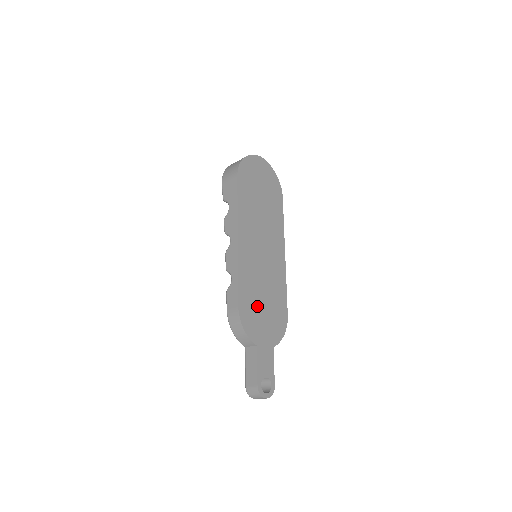
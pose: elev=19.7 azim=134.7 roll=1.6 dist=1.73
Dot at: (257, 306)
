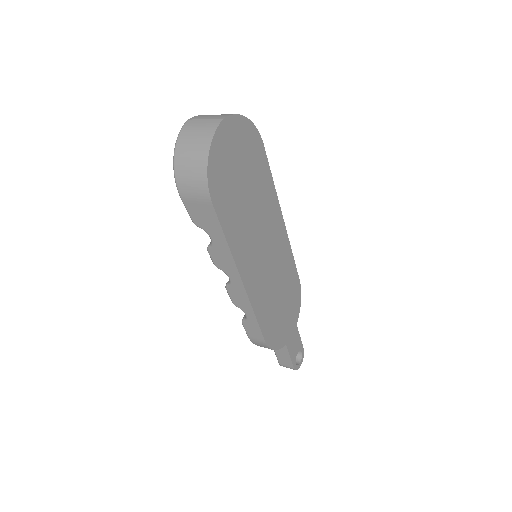
Dot at: (277, 315)
